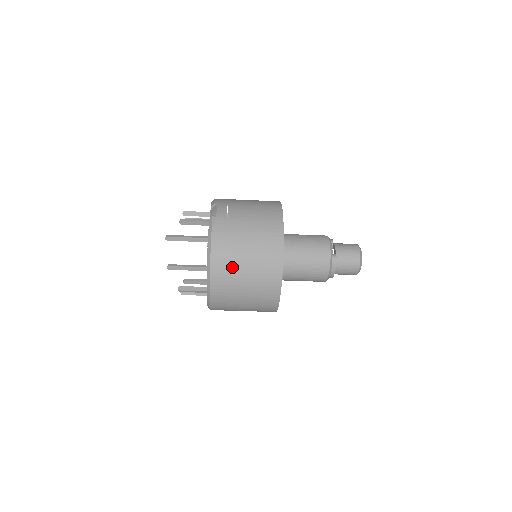
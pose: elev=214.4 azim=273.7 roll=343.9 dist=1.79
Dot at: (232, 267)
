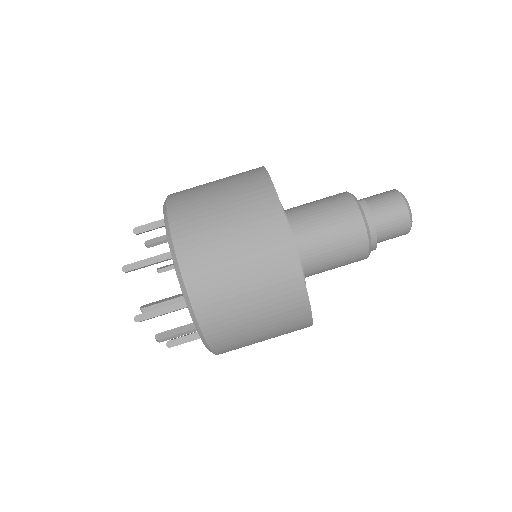
Dot at: (202, 217)
